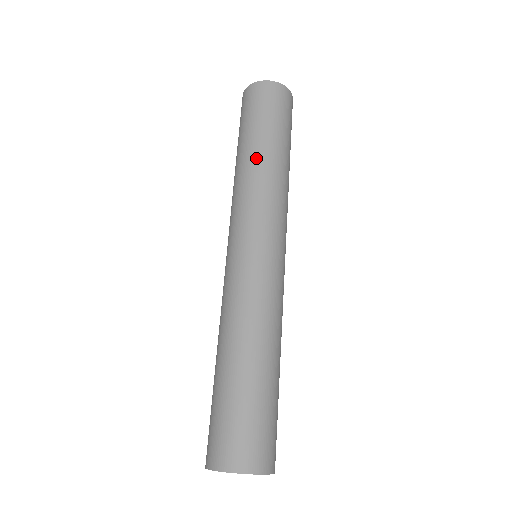
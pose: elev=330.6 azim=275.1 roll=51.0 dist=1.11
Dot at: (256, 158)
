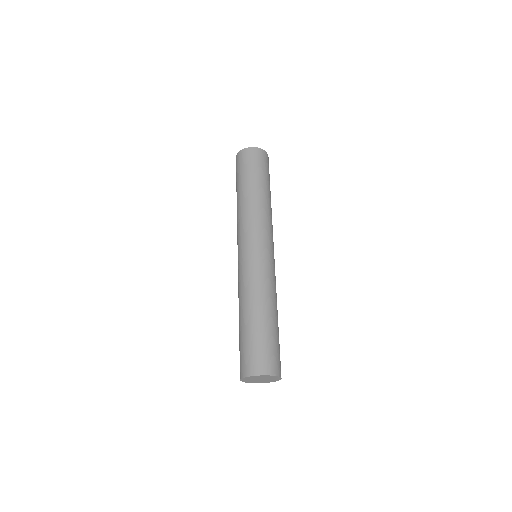
Dot at: (251, 196)
